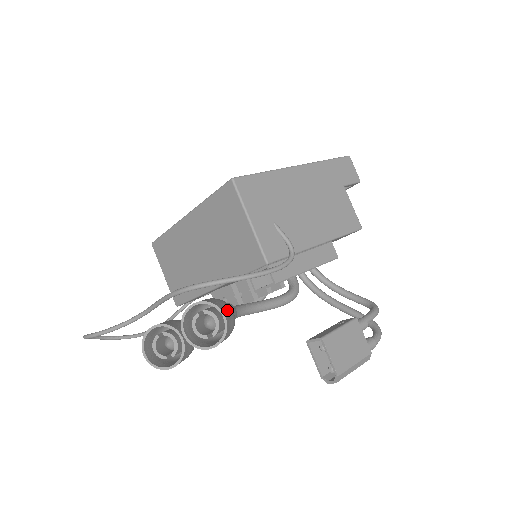
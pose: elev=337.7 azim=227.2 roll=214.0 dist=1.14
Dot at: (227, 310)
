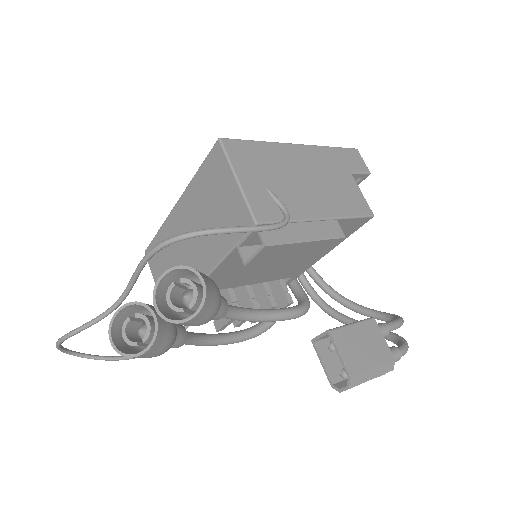
Dot at: (209, 280)
